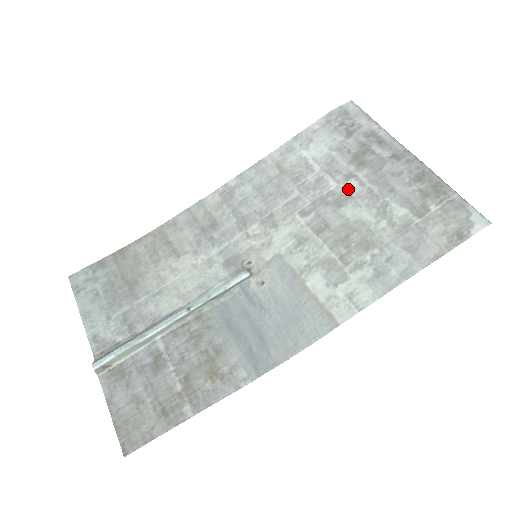
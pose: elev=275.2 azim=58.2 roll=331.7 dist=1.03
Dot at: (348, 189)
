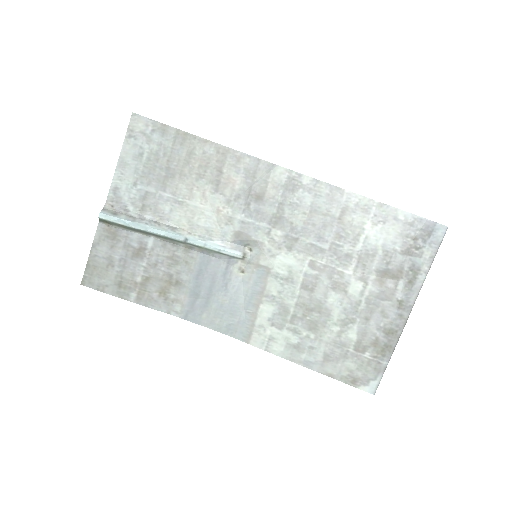
Dot at: (352, 286)
